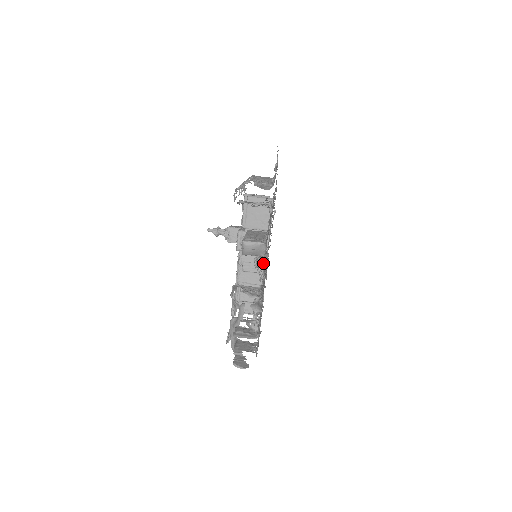
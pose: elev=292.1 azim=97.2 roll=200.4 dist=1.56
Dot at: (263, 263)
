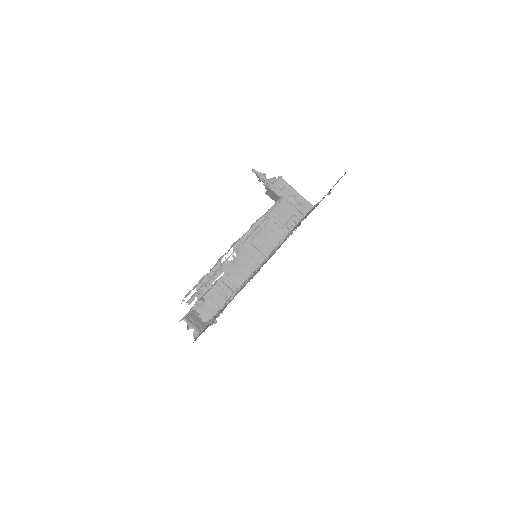
Dot at: occluded
